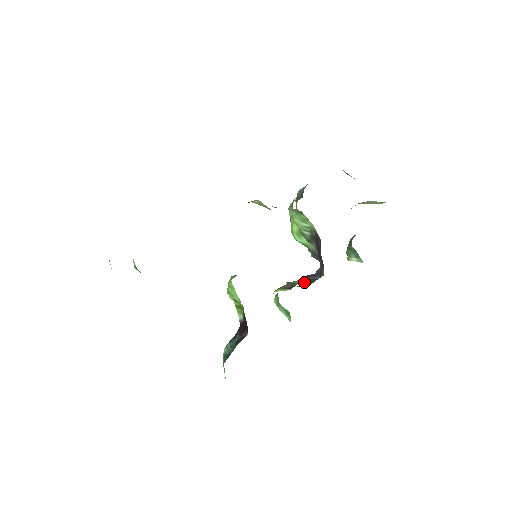
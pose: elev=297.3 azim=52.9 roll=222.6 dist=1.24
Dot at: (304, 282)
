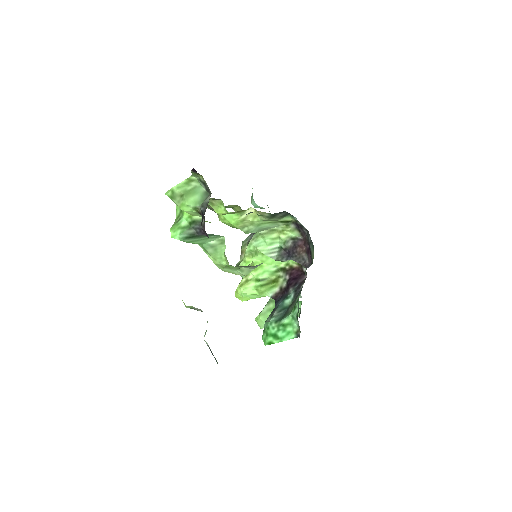
Dot at: occluded
